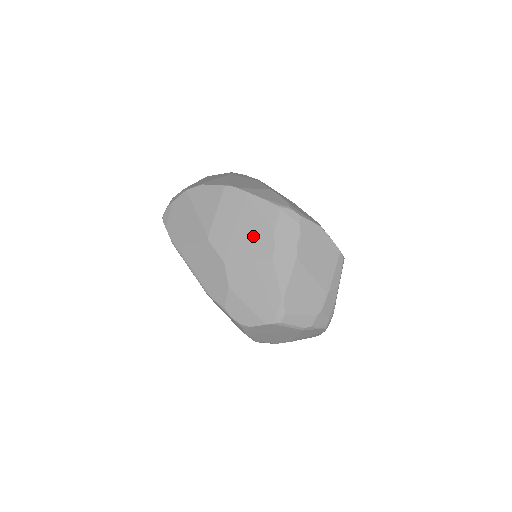
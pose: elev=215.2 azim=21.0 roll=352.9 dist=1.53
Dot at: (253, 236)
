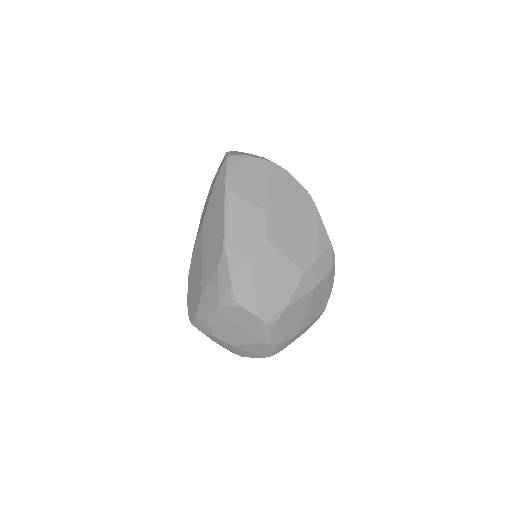
Dot at: (302, 244)
